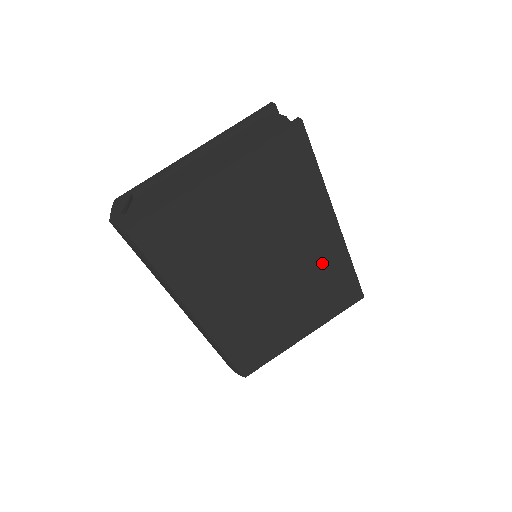
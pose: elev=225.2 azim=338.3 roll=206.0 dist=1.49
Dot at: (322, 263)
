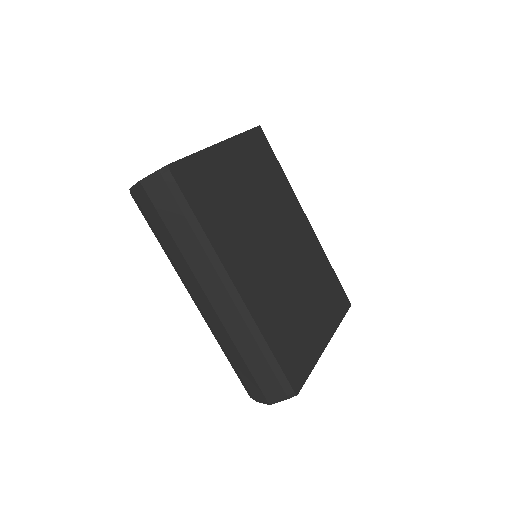
Dot at: (310, 254)
